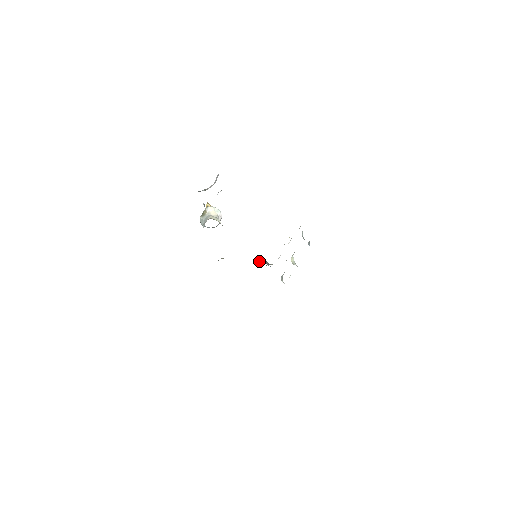
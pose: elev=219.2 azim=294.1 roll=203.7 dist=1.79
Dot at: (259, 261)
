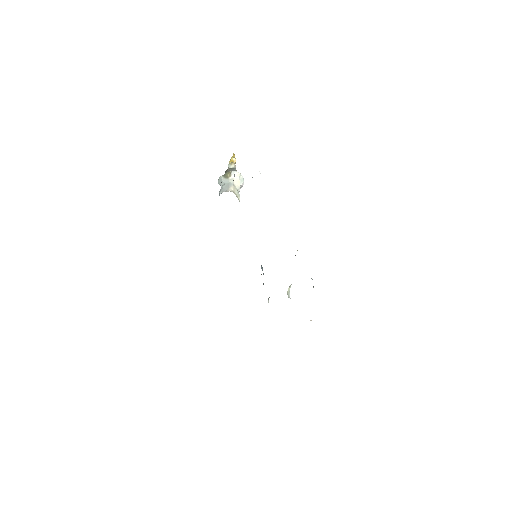
Dot at: occluded
